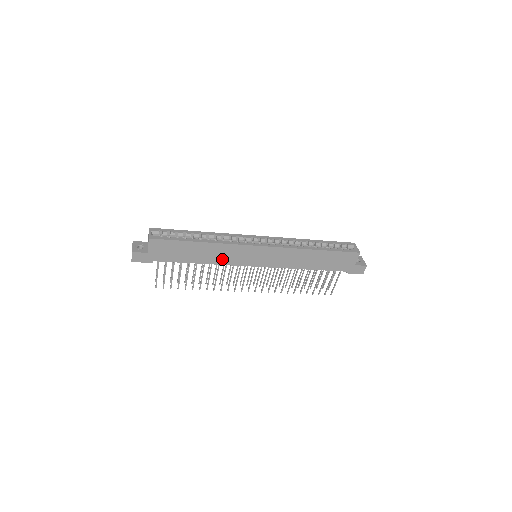
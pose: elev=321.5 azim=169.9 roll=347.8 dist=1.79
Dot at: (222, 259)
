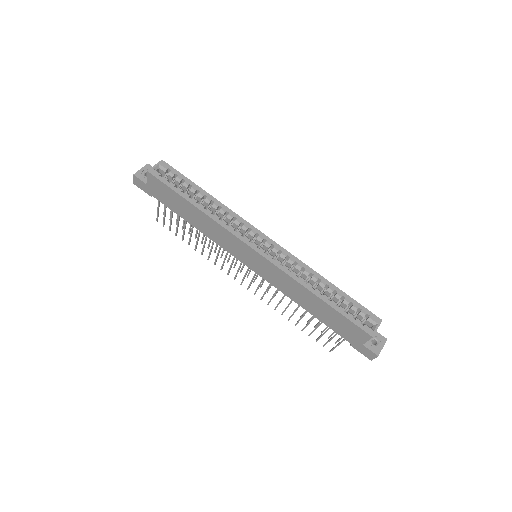
Dot at: (214, 236)
